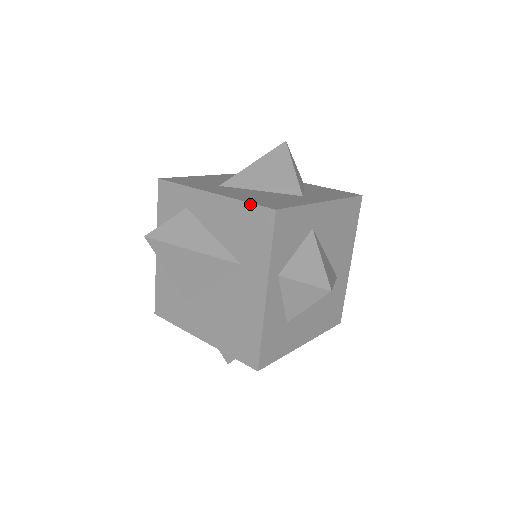
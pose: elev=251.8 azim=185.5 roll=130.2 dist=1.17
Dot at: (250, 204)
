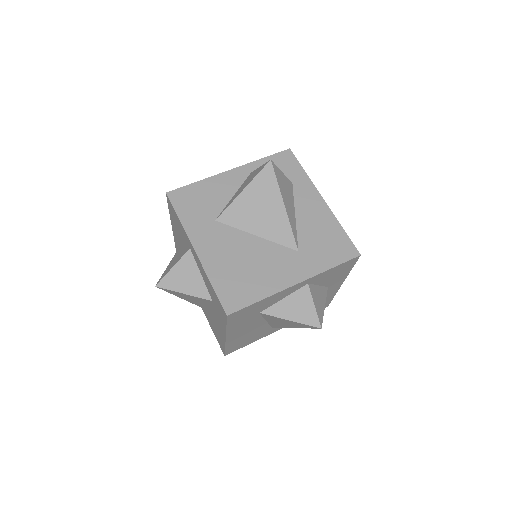
Dot at: (346, 234)
